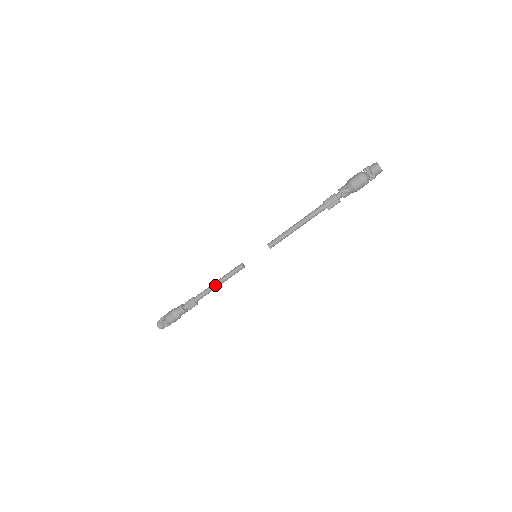
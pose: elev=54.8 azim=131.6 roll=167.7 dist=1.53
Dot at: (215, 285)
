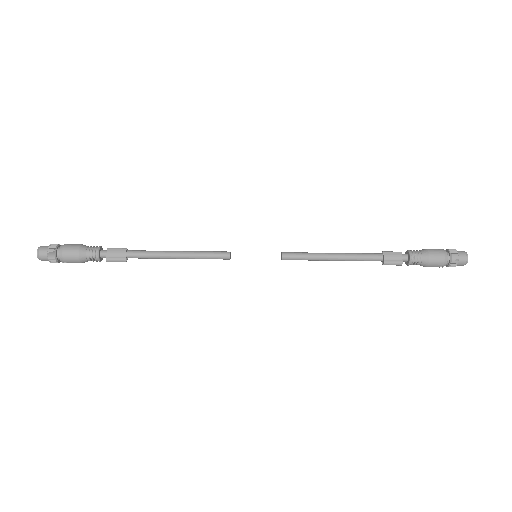
Dot at: (173, 254)
